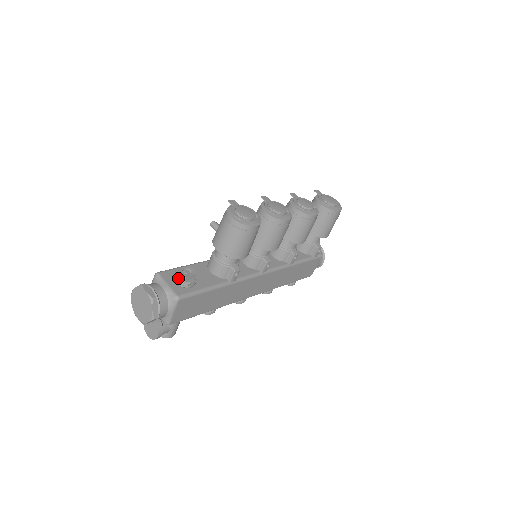
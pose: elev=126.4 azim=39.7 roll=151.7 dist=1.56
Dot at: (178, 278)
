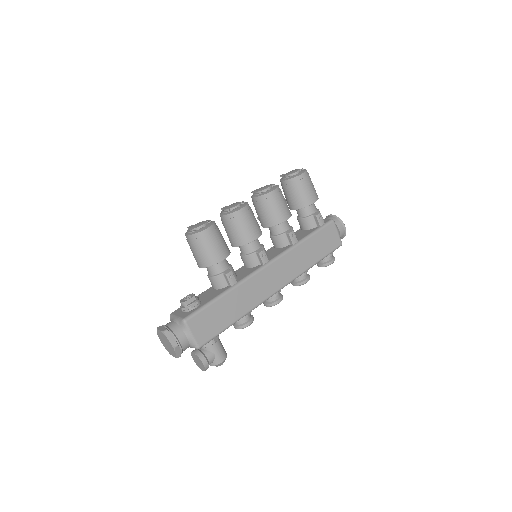
Dot at: (182, 307)
